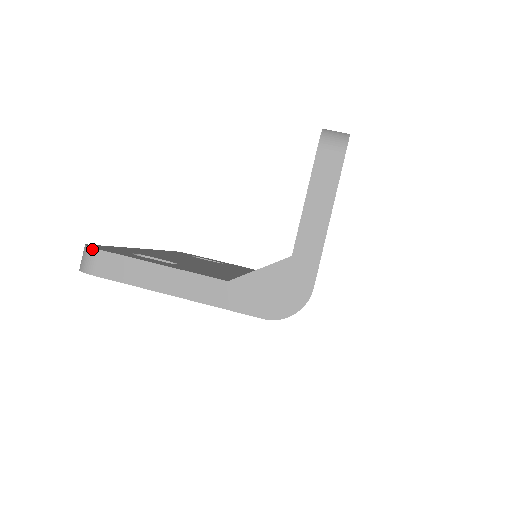
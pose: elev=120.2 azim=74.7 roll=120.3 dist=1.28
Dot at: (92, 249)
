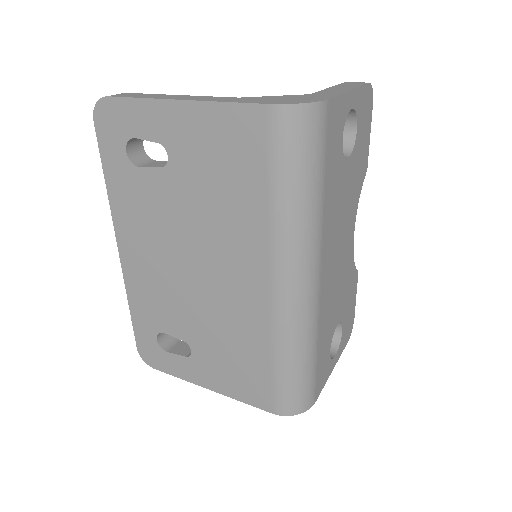
Dot at: occluded
